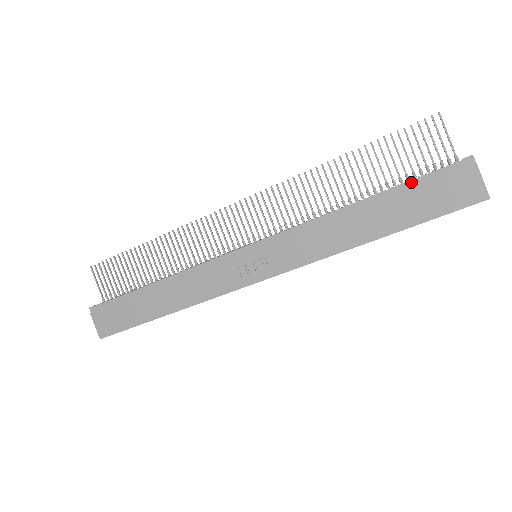
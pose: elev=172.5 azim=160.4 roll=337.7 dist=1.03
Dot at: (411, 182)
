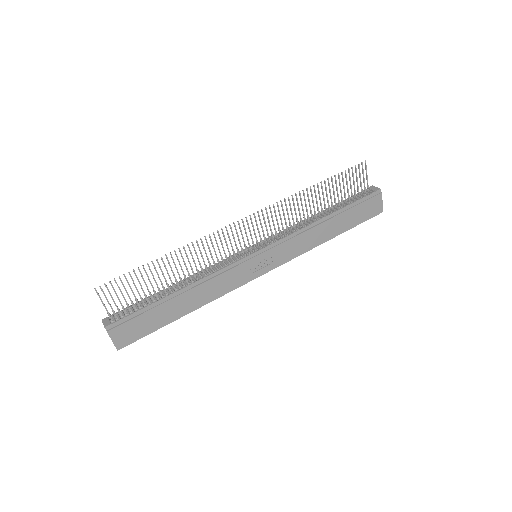
Dot at: (353, 204)
